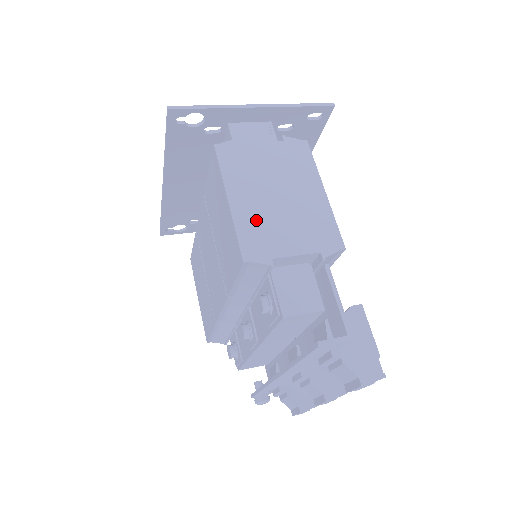
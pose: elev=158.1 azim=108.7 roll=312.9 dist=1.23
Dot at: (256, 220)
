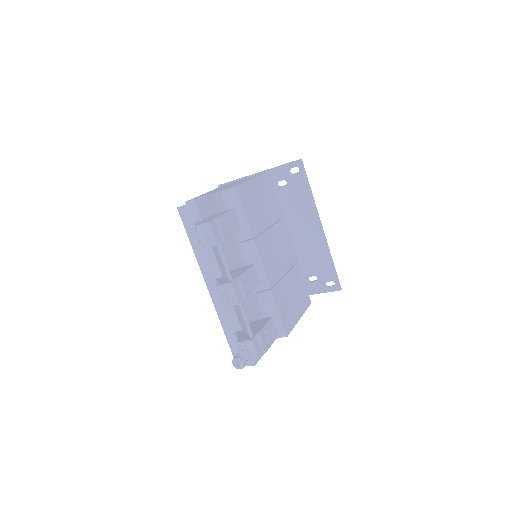
Dot at: occluded
